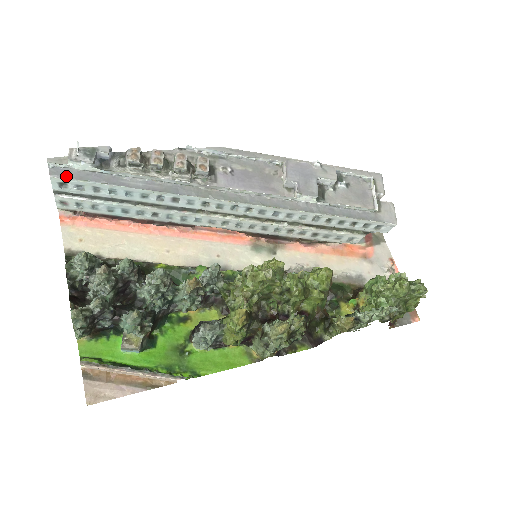
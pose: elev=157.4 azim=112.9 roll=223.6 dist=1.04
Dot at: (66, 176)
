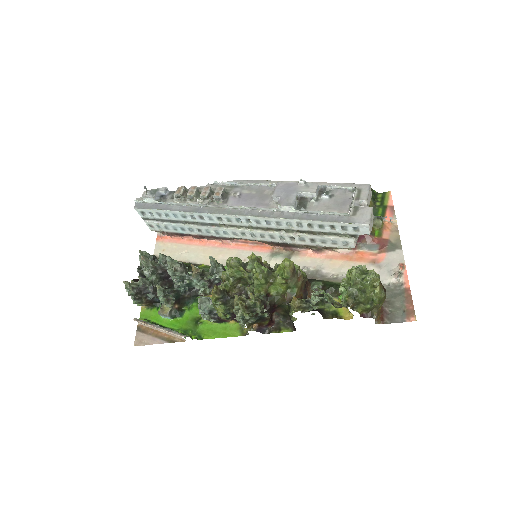
Dot at: (142, 207)
